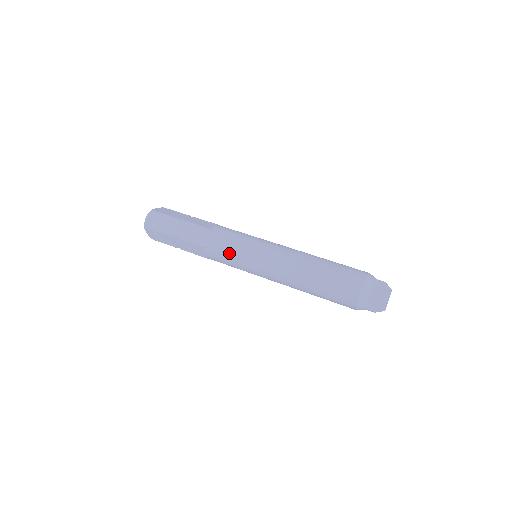
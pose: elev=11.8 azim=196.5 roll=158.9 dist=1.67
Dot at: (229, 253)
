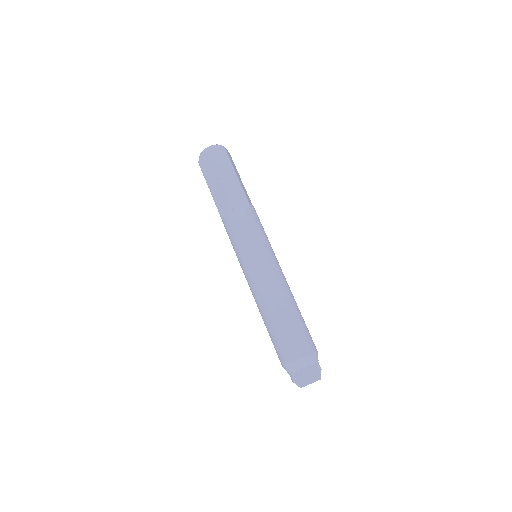
Dot at: (245, 232)
